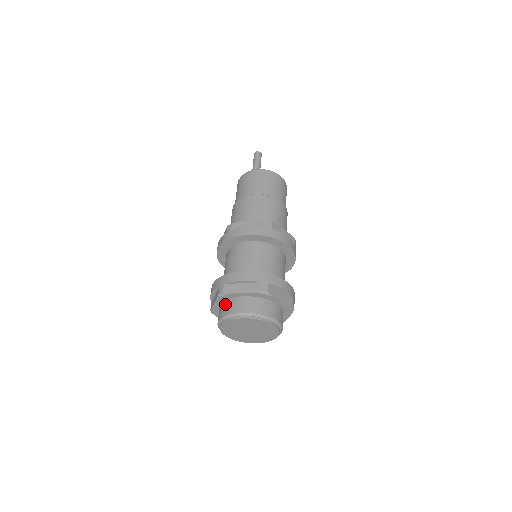
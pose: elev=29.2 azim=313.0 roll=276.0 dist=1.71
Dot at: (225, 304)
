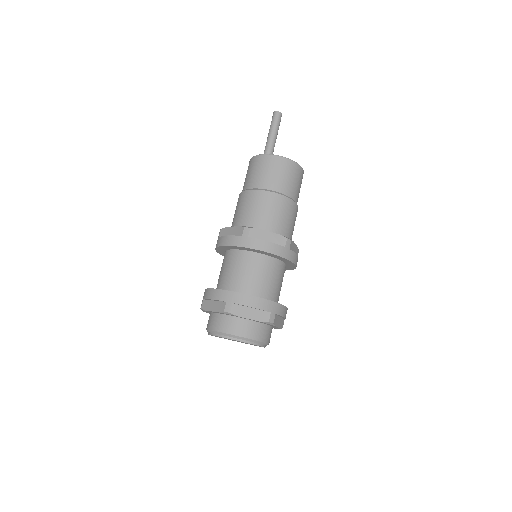
Dot at: (226, 319)
